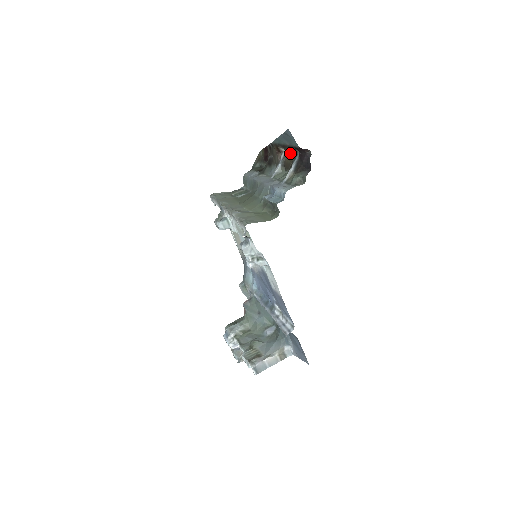
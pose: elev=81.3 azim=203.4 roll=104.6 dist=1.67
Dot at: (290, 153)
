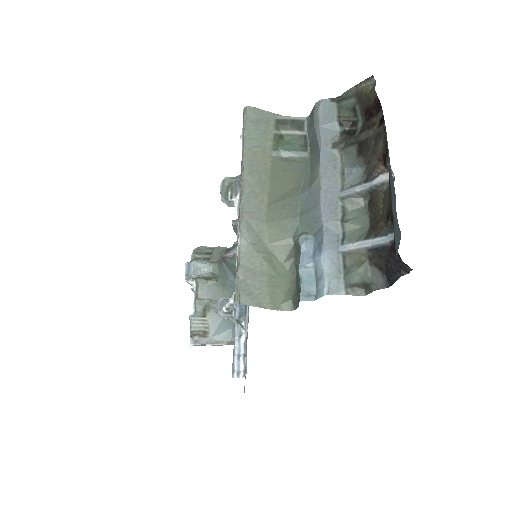
Dot at: (388, 212)
